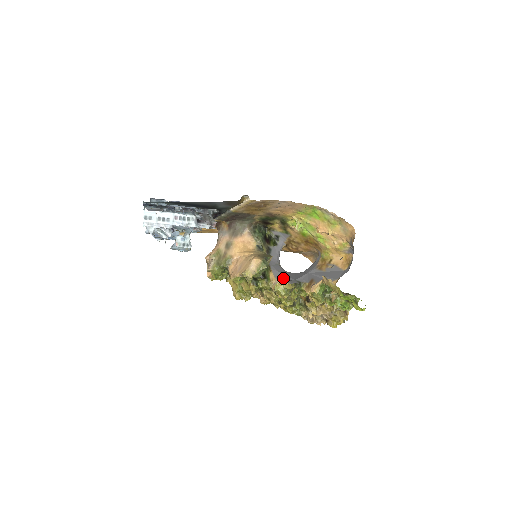
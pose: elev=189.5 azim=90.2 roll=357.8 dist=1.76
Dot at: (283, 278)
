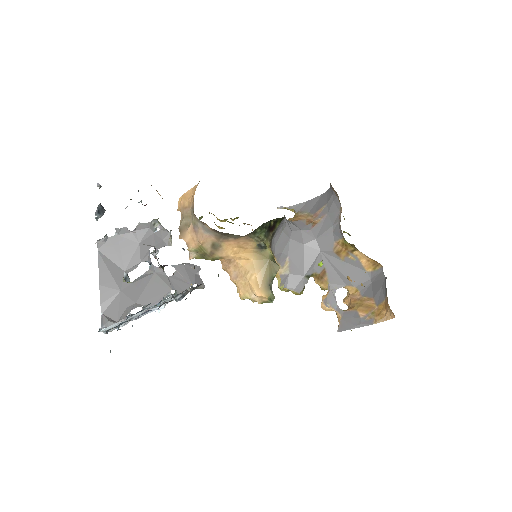
Dot at: (289, 269)
